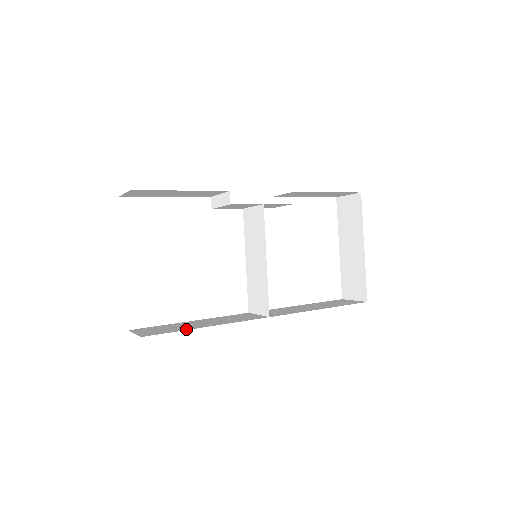
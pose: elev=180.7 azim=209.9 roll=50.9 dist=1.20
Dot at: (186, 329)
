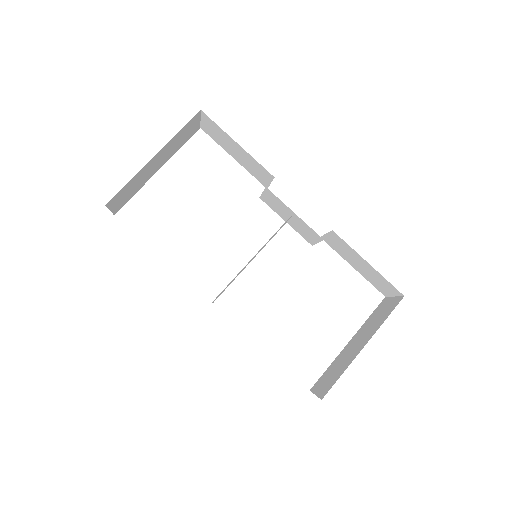
Dot at: occluded
